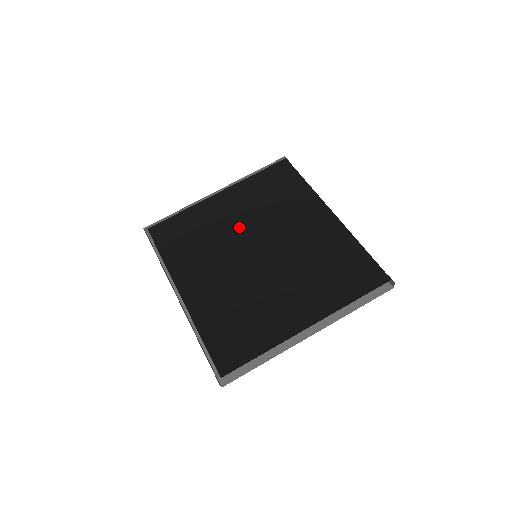
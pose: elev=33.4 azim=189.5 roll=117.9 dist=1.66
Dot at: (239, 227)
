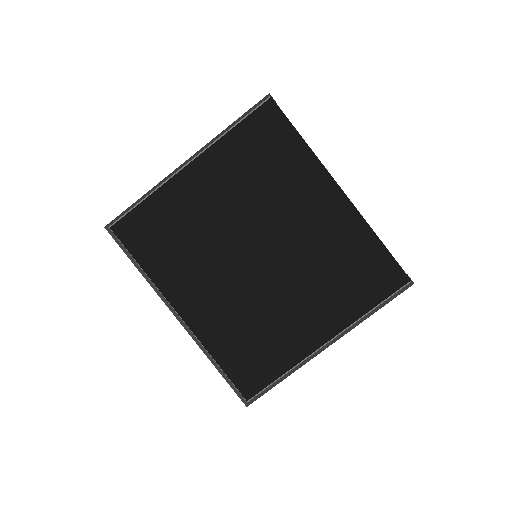
Dot at: (228, 219)
